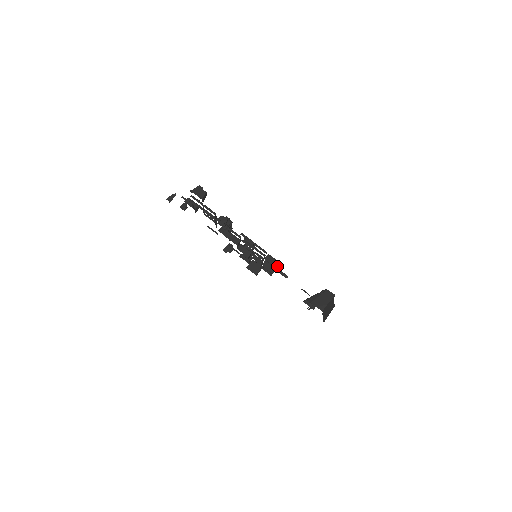
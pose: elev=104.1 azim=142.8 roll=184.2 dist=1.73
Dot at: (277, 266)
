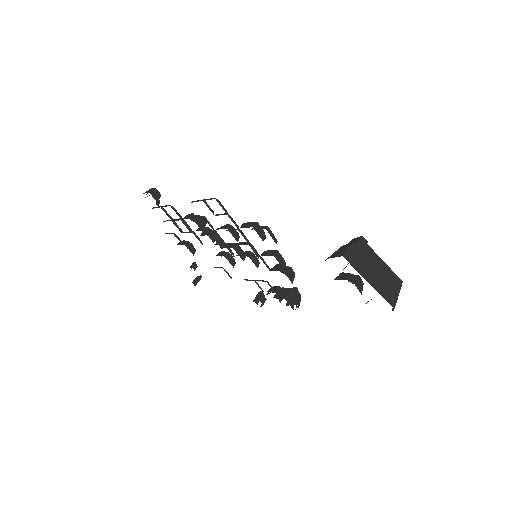
Dot at: (253, 225)
